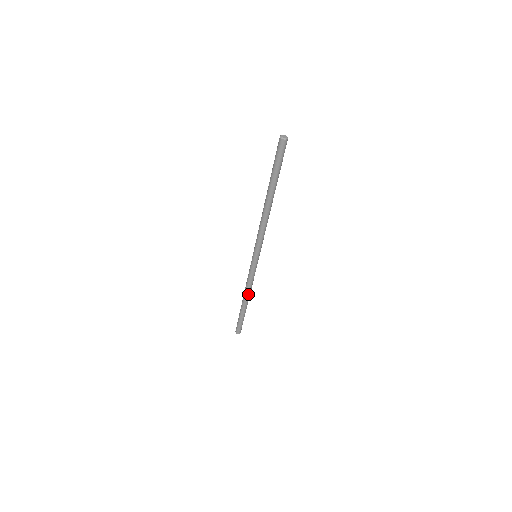
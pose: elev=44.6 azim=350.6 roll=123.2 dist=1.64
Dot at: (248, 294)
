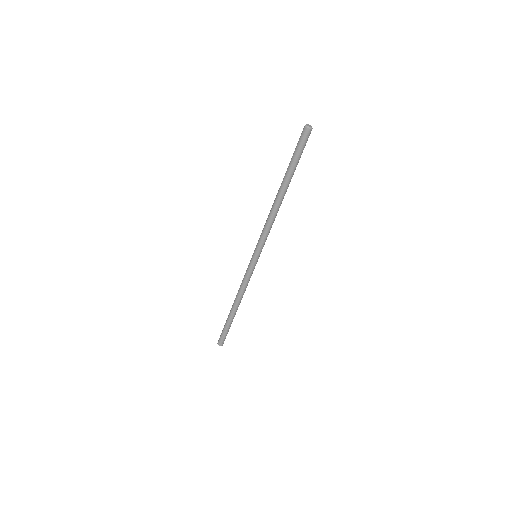
Dot at: (239, 299)
